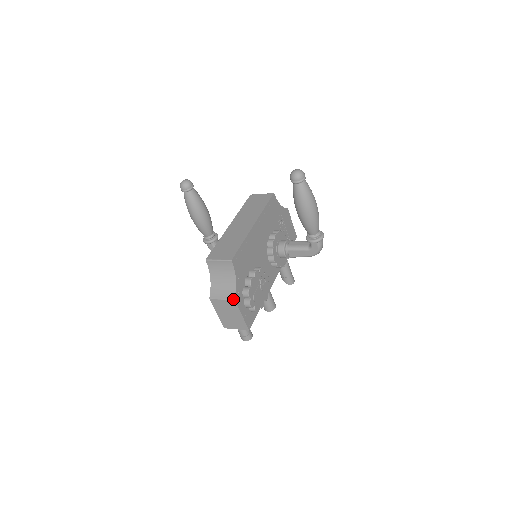
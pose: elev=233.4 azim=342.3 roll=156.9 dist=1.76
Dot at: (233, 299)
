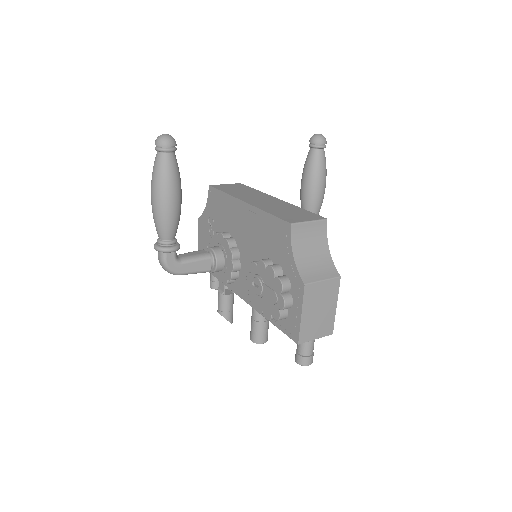
Dot at: (338, 275)
